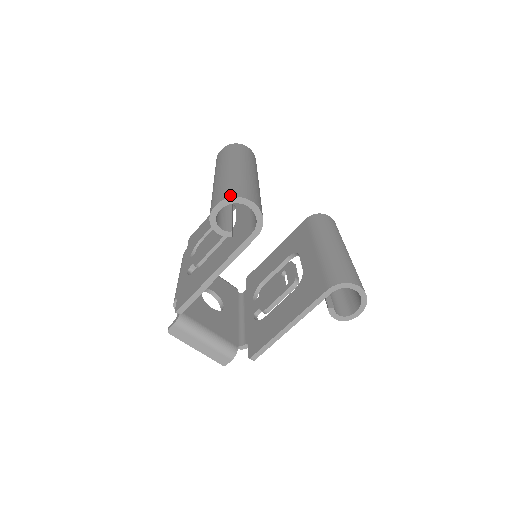
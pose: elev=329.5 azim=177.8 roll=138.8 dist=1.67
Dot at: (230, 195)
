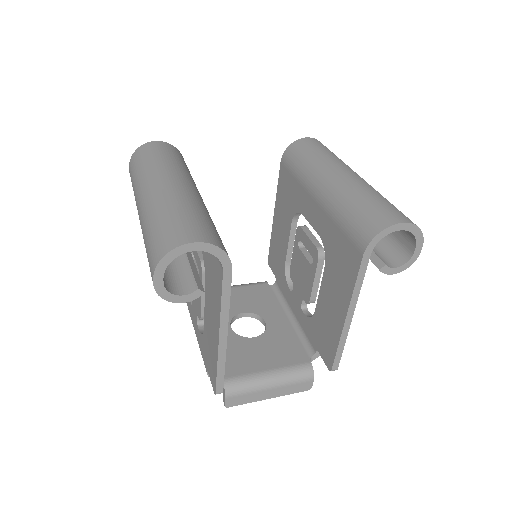
Dot at: (159, 255)
